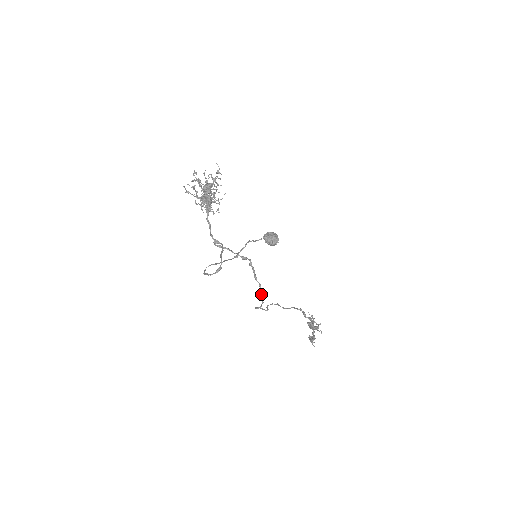
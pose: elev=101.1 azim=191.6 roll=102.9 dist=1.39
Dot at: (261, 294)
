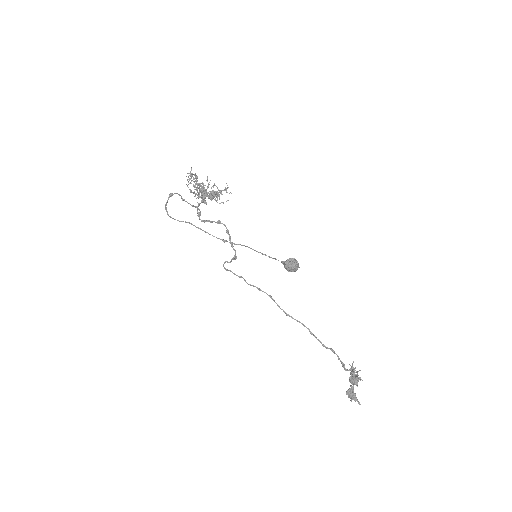
Dot at: (233, 257)
